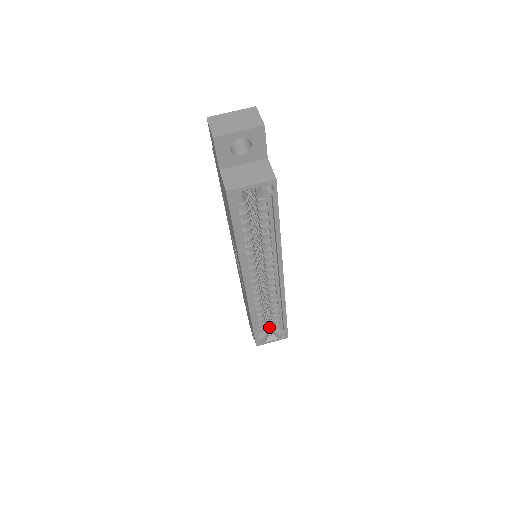
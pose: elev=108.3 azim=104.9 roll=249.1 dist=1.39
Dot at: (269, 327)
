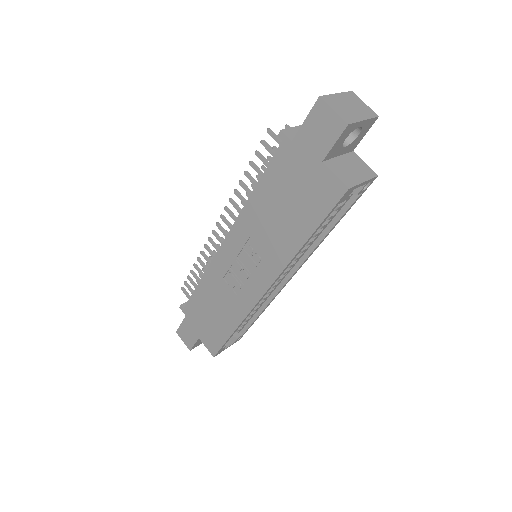
Dot at: occluded
